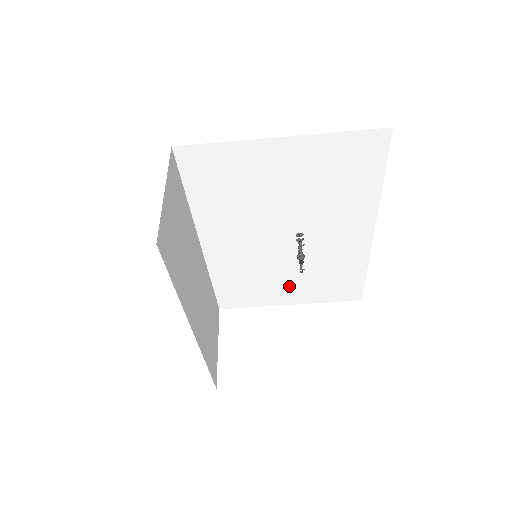
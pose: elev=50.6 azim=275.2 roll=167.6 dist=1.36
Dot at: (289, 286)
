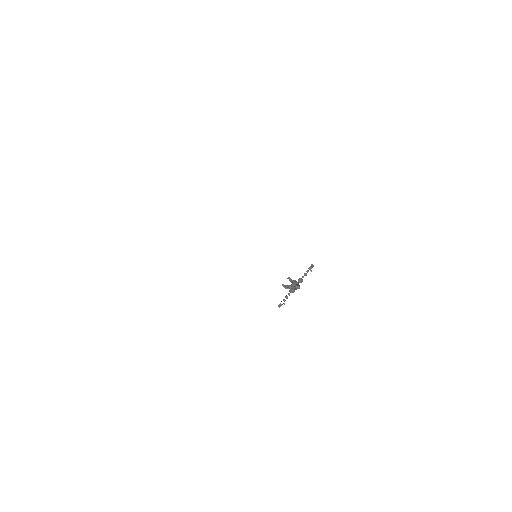
Dot at: (218, 347)
